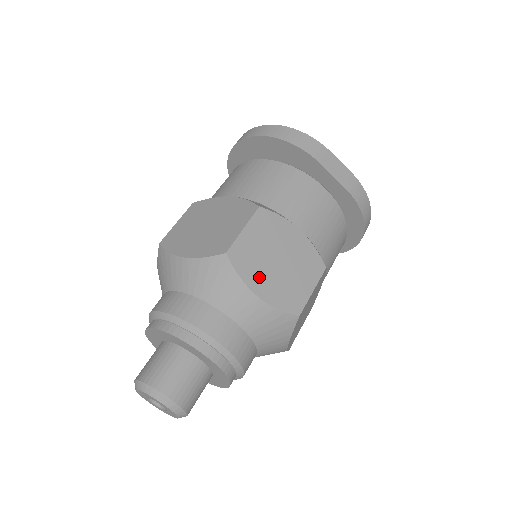
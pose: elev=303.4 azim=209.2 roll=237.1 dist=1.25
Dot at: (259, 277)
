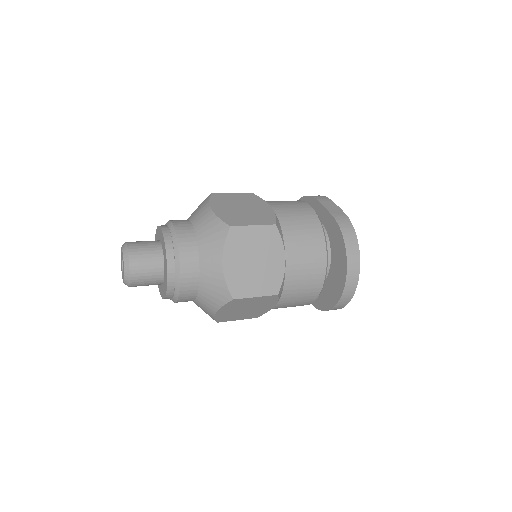
Dot at: (221, 206)
